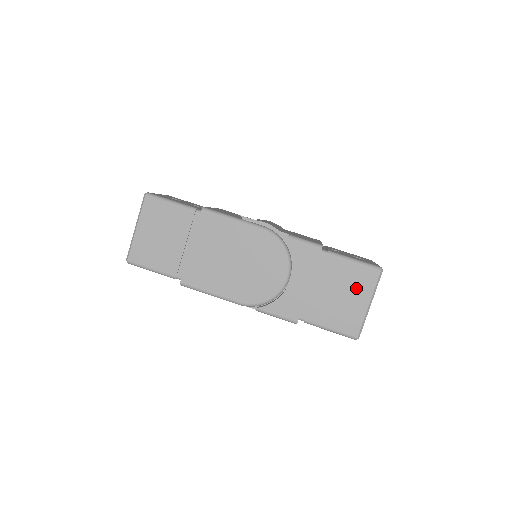
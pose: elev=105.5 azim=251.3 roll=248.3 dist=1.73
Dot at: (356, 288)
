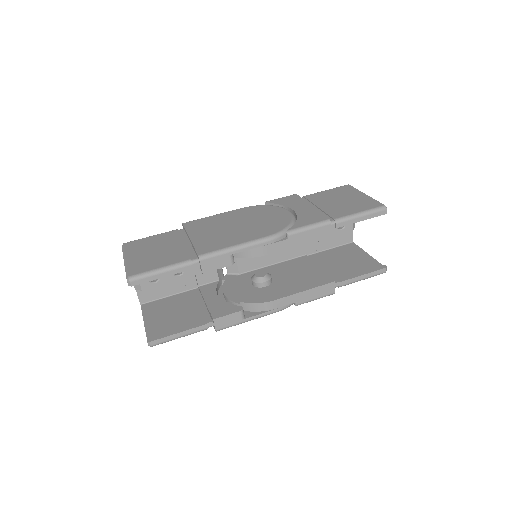
Dot at: (345, 195)
